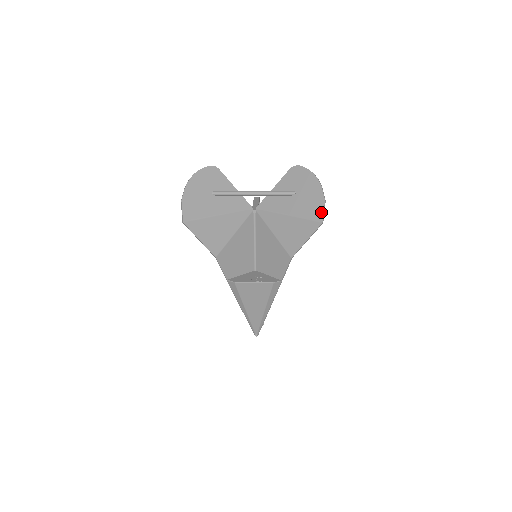
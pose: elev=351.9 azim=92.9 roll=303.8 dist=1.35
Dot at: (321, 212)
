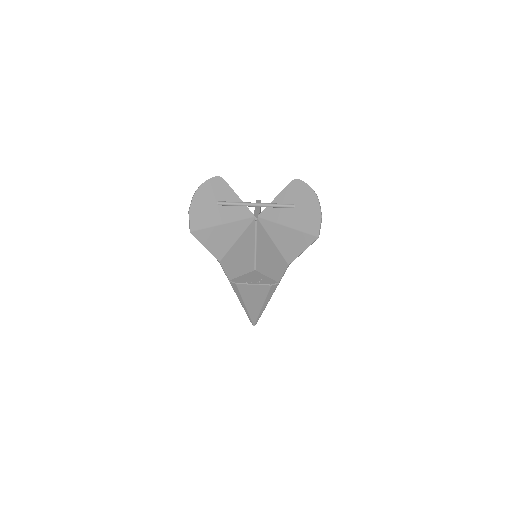
Dot at: (318, 227)
